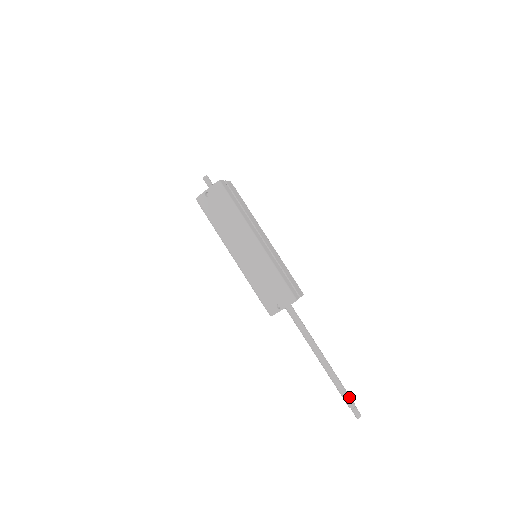
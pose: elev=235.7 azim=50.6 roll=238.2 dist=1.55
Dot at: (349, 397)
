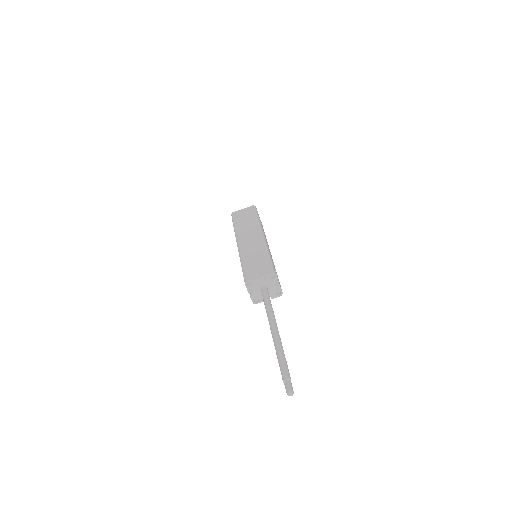
Dot at: (288, 370)
